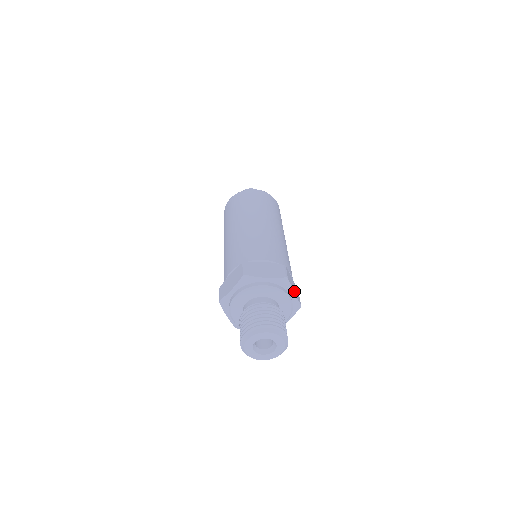
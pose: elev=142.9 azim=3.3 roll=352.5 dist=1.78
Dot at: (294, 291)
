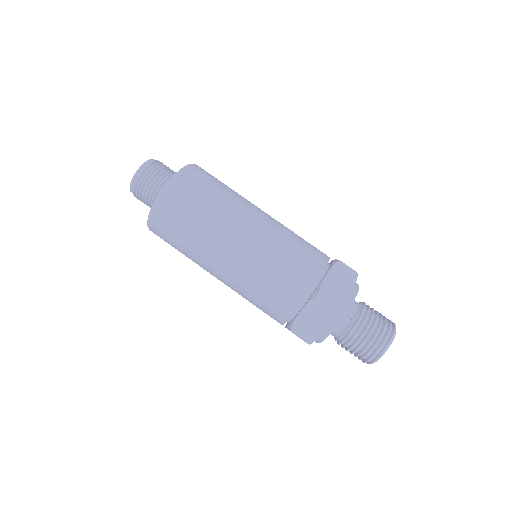
Dot at: (347, 291)
